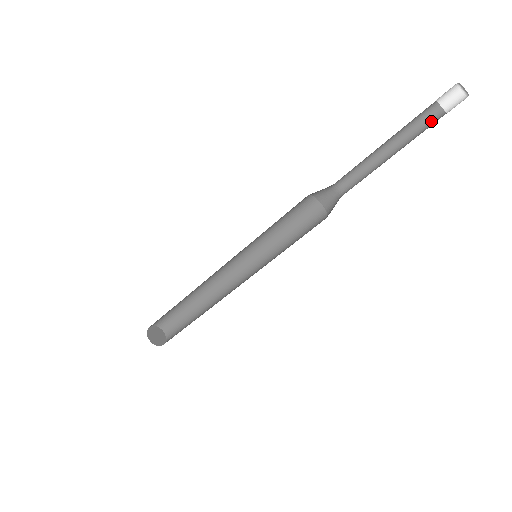
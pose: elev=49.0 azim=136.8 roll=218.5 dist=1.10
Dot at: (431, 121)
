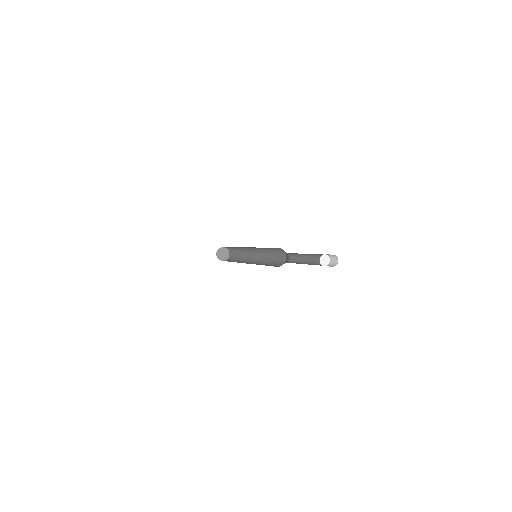
Dot at: occluded
